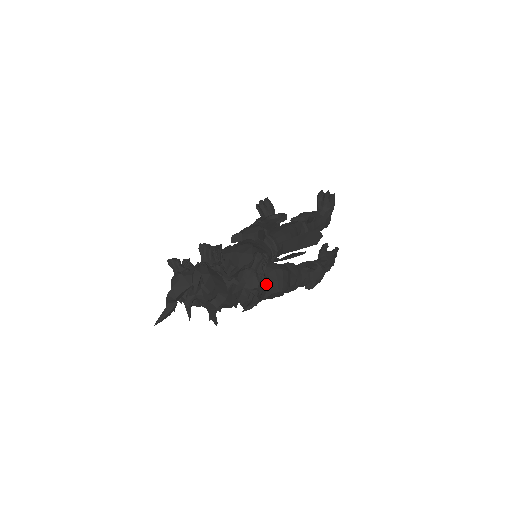
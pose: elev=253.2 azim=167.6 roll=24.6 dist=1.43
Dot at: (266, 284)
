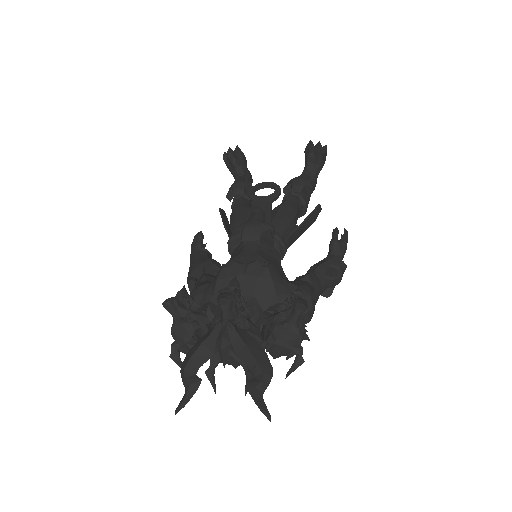
Dot at: (305, 332)
